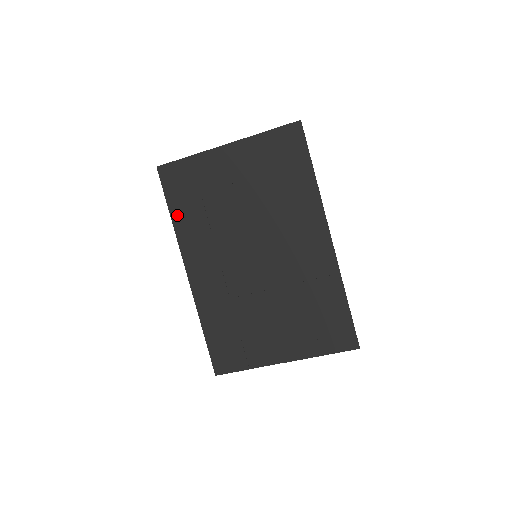
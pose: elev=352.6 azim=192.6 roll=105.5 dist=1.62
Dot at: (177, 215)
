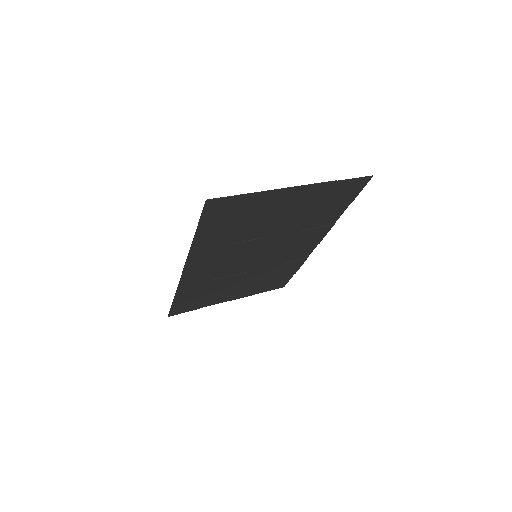
Dot at: (202, 237)
